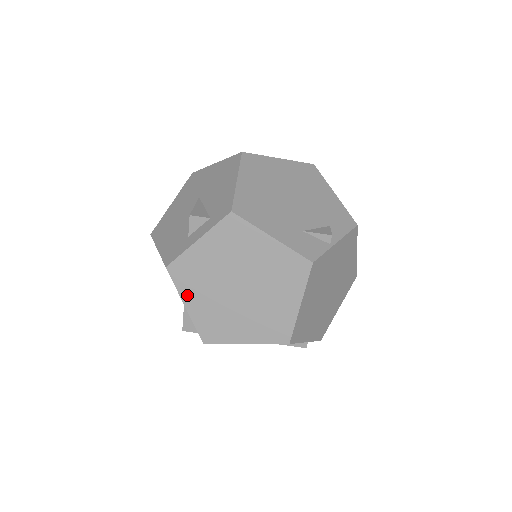
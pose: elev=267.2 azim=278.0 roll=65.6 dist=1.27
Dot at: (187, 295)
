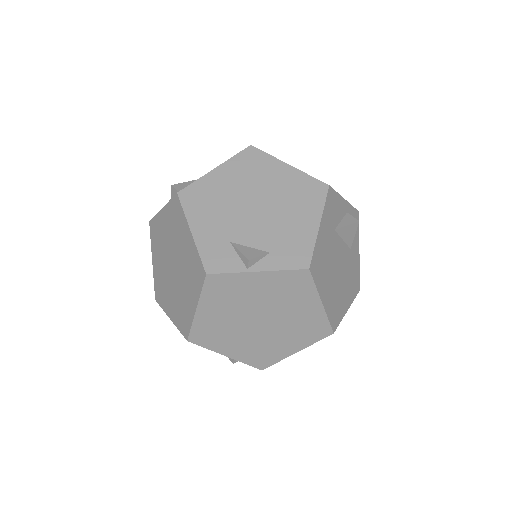
Dot at: (154, 252)
